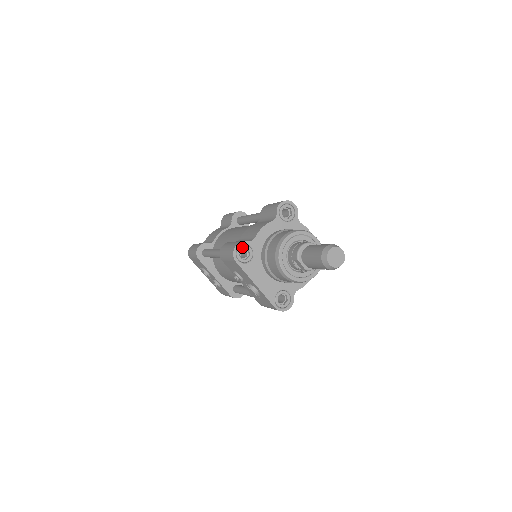
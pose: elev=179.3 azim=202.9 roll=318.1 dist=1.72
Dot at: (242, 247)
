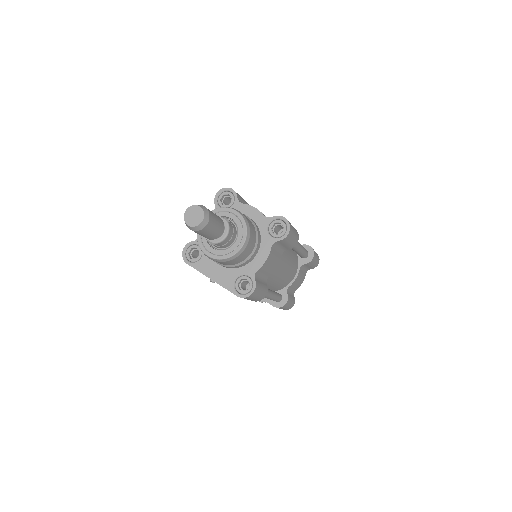
Dot at: (190, 248)
